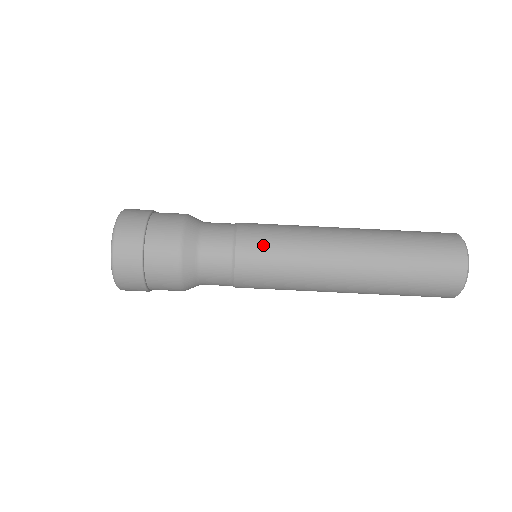
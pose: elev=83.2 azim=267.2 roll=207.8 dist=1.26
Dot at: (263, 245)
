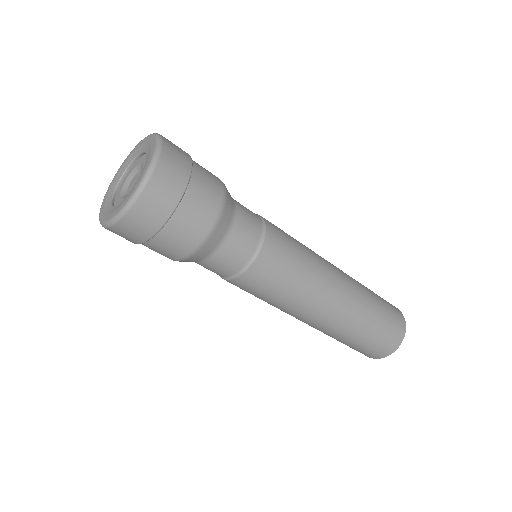
Dot at: (277, 272)
